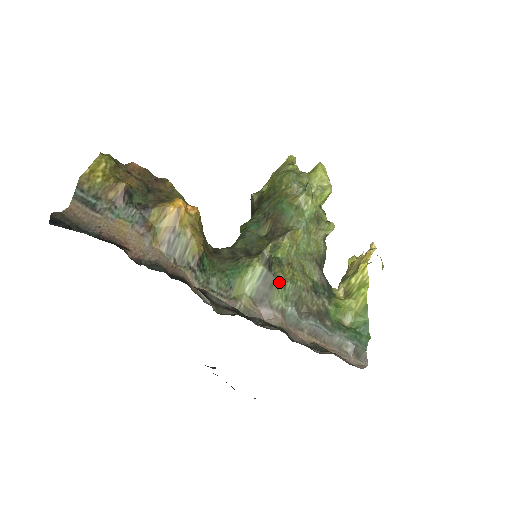
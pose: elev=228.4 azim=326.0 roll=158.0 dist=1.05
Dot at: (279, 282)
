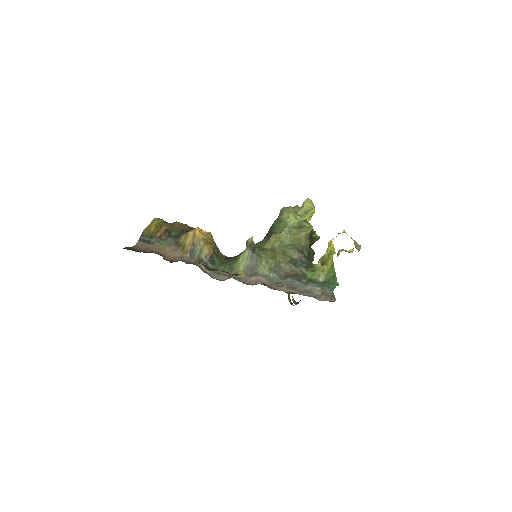
Dot at: (262, 259)
